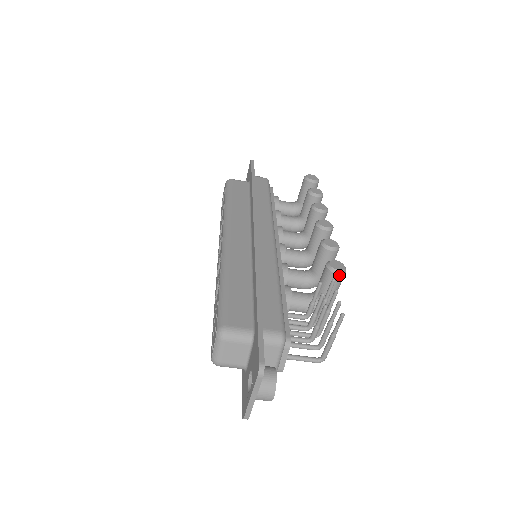
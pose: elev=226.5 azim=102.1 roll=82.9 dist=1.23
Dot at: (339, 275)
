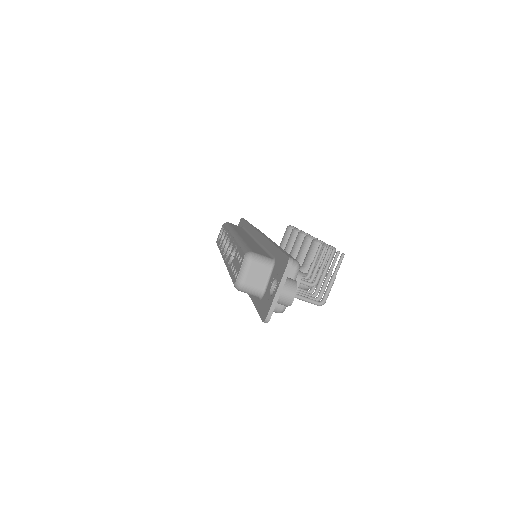
Dot at: occluded
